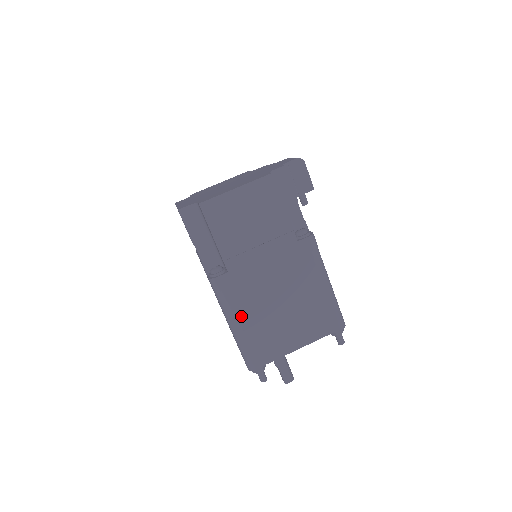
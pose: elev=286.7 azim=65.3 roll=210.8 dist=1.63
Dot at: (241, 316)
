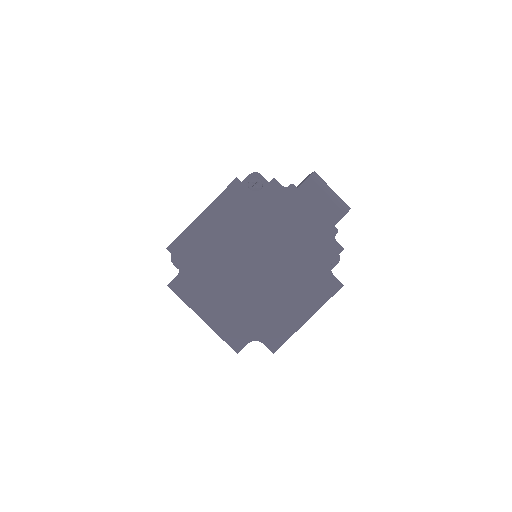
Dot at: occluded
